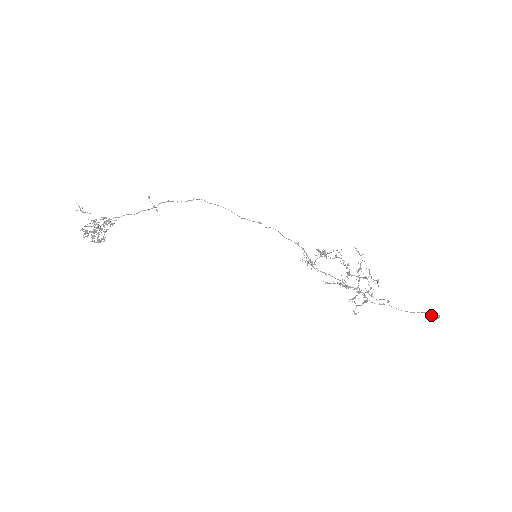
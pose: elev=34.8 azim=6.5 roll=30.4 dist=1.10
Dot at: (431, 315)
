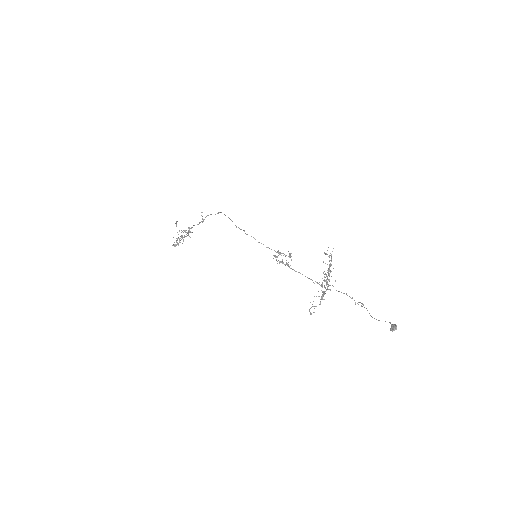
Dot at: occluded
